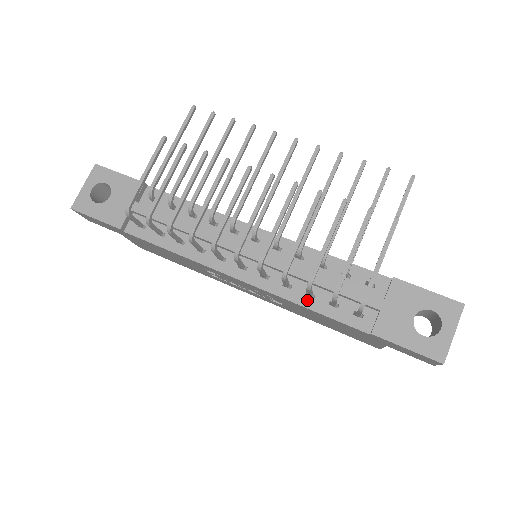
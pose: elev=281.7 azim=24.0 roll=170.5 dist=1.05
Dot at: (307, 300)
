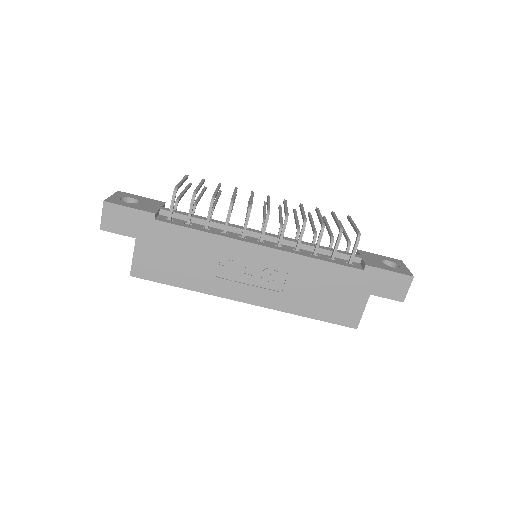
Dot at: (314, 256)
